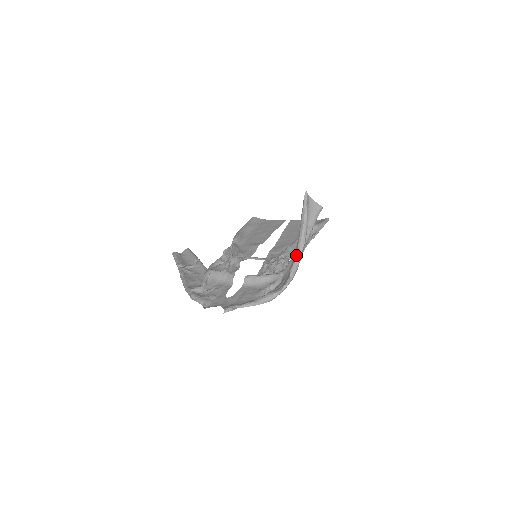
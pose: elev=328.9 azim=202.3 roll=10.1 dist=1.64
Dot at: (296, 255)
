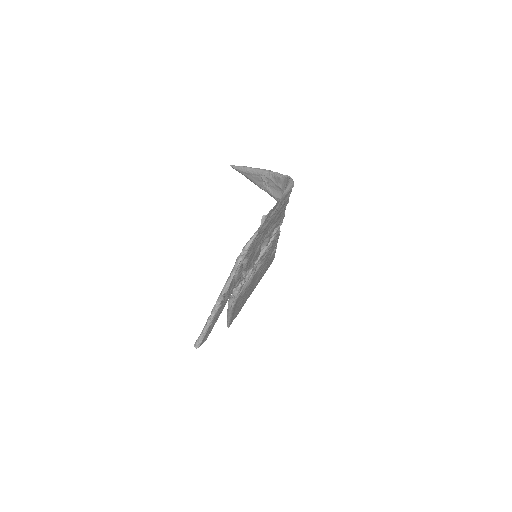
Dot at: (270, 173)
